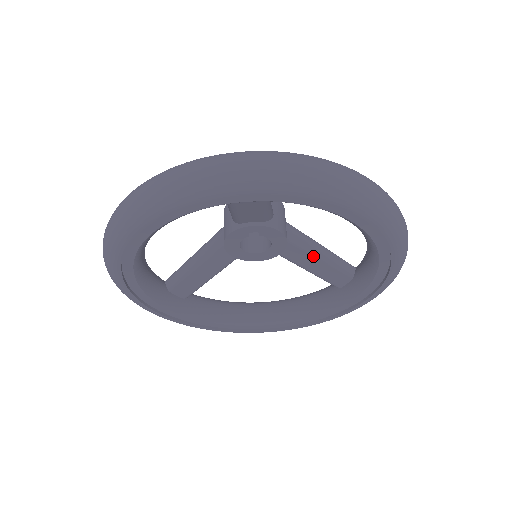
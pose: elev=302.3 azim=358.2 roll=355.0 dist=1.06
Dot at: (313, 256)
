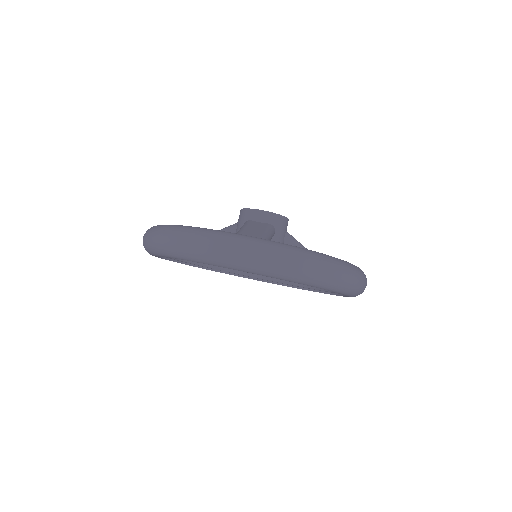
Dot at: occluded
